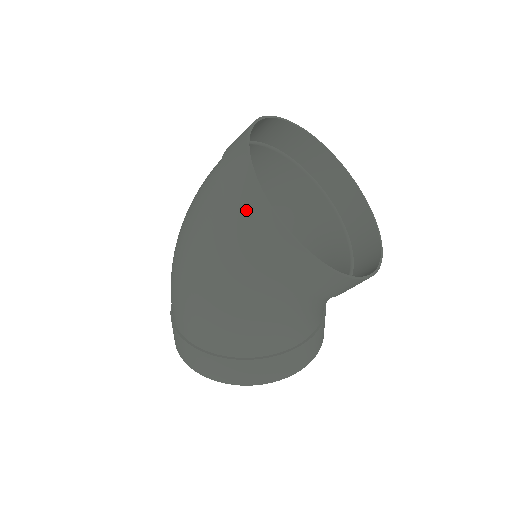
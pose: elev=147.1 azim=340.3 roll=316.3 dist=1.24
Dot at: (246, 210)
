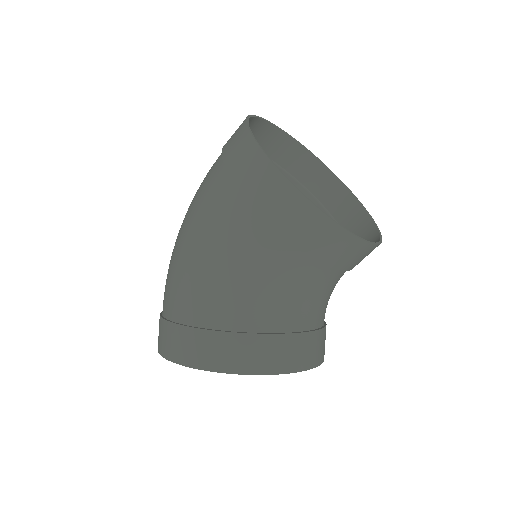
Dot at: (234, 148)
